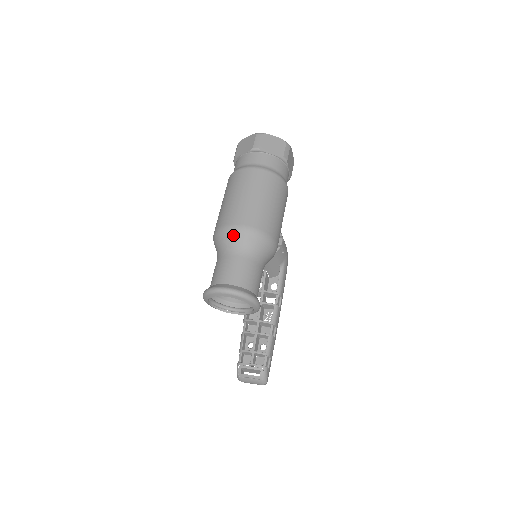
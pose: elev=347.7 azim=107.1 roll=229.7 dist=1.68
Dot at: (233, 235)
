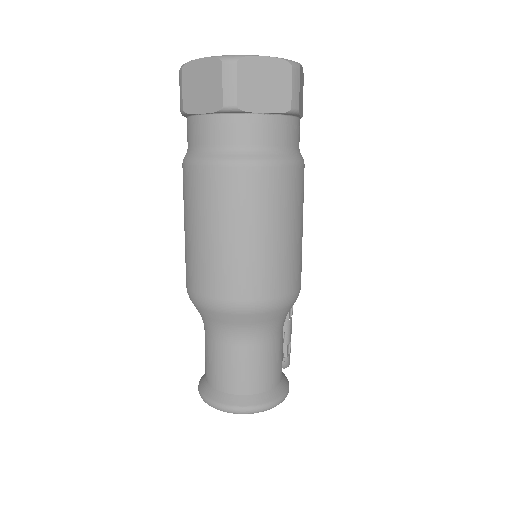
Dot at: (228, 317)
